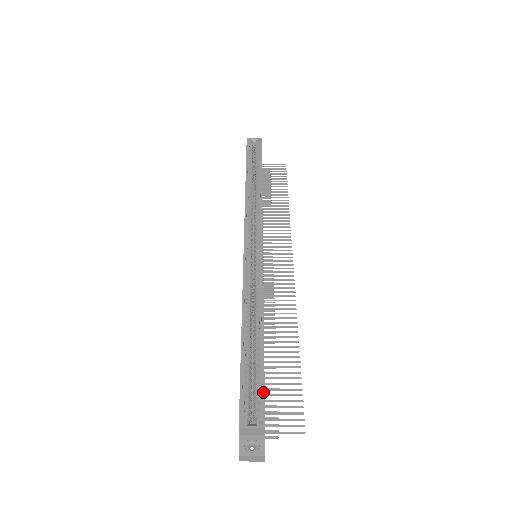
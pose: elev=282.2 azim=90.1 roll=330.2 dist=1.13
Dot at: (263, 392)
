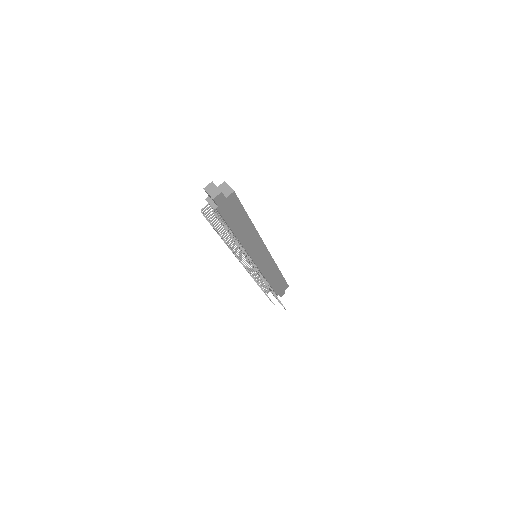
Dot at: (240, 202)
